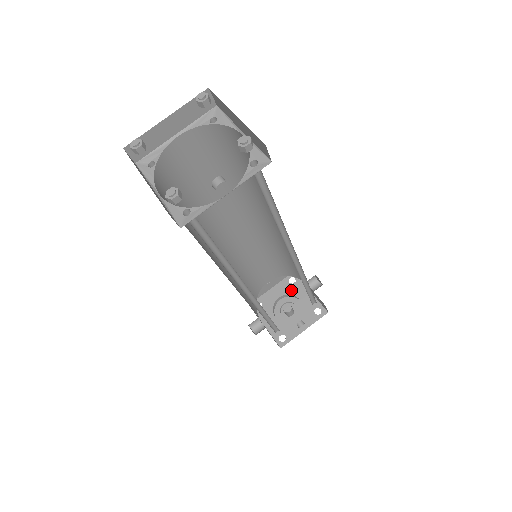
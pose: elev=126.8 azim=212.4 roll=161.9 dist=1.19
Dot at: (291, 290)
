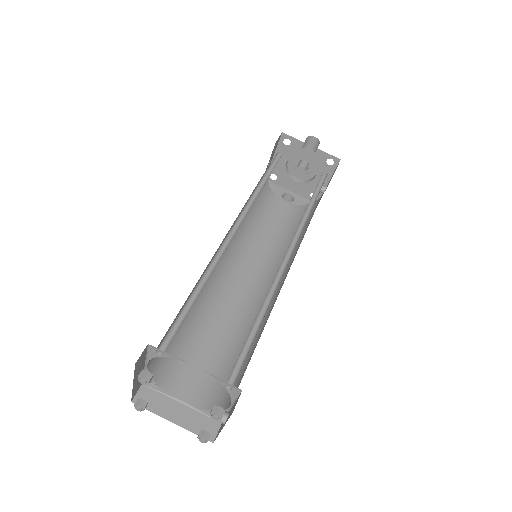
Dot at: (292, 152)
